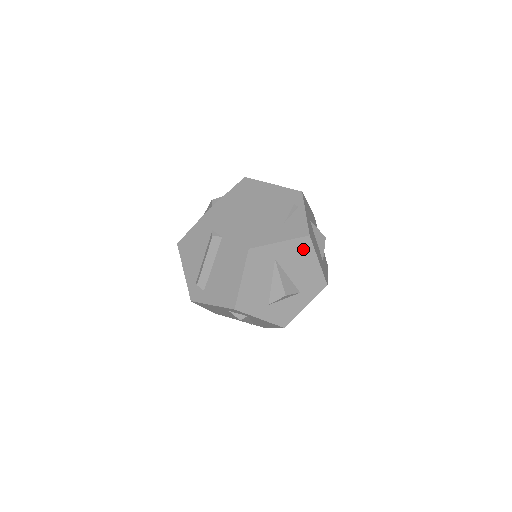
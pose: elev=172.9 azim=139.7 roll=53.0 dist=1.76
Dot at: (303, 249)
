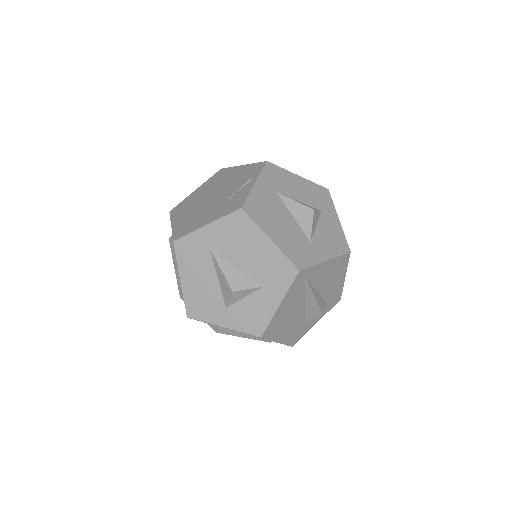
Dot at: (241, 228)
